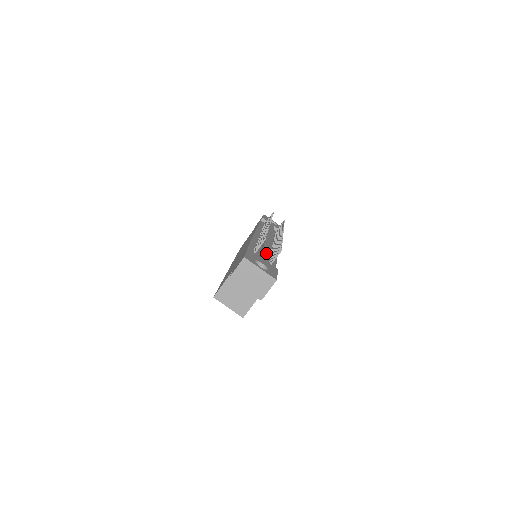
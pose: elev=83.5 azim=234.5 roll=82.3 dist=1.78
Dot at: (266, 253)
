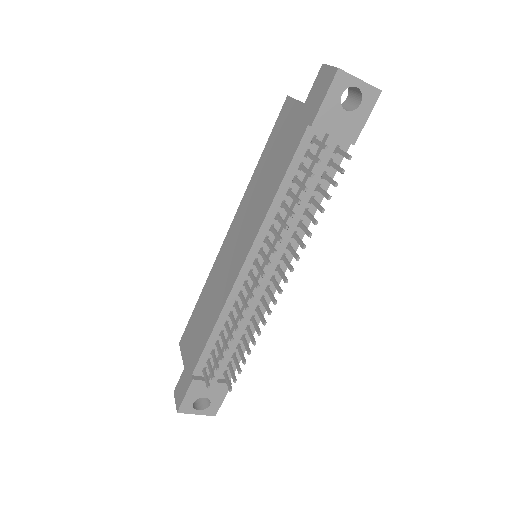
Dot at: (228, 355)
